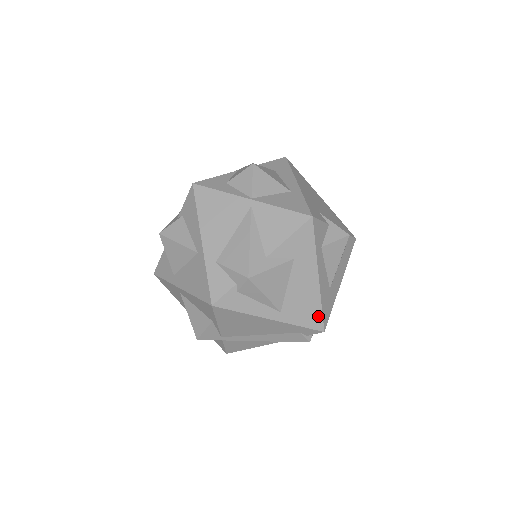
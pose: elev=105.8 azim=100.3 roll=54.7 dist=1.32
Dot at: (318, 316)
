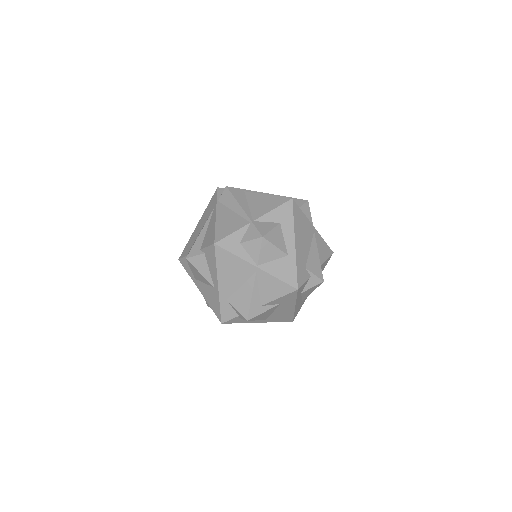
Dot at: (290, 318)
